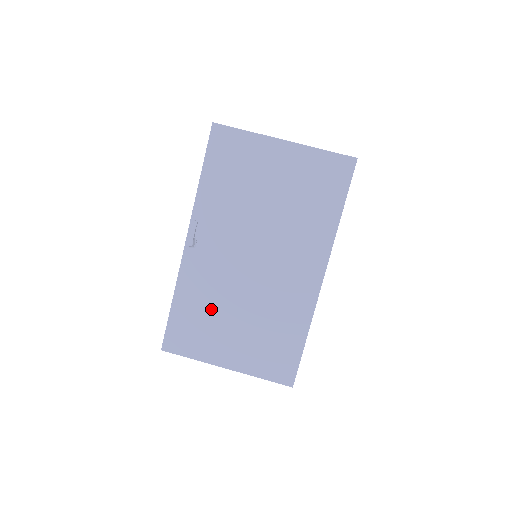
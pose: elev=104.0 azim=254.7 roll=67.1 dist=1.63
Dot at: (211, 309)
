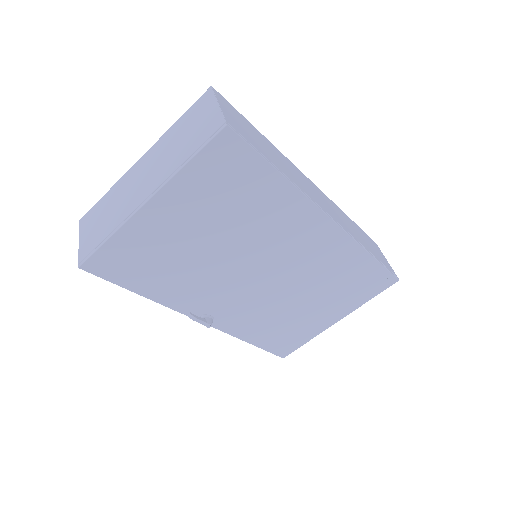
Dot at: (280, 319)
